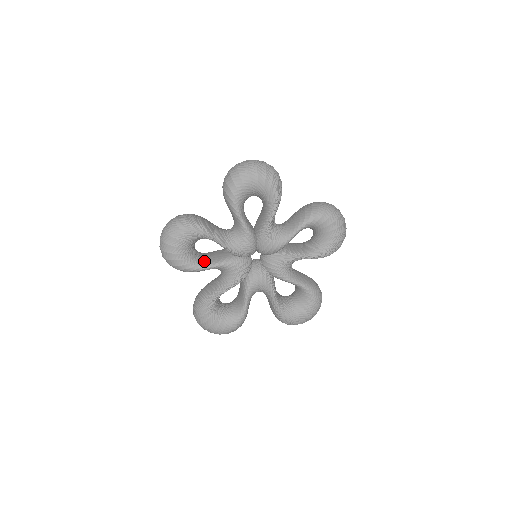
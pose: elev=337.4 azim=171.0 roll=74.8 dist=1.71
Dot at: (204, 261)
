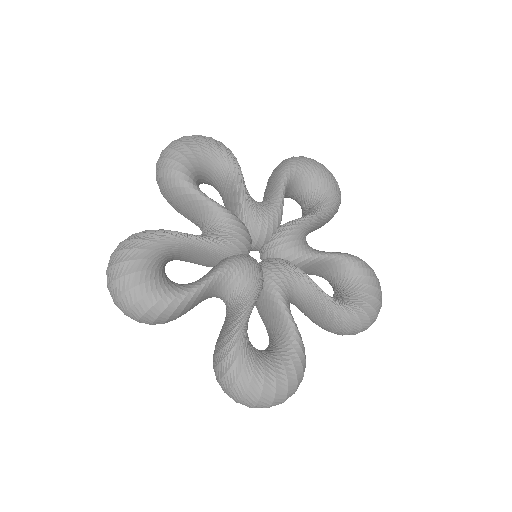
Dot at: (192, 283)
